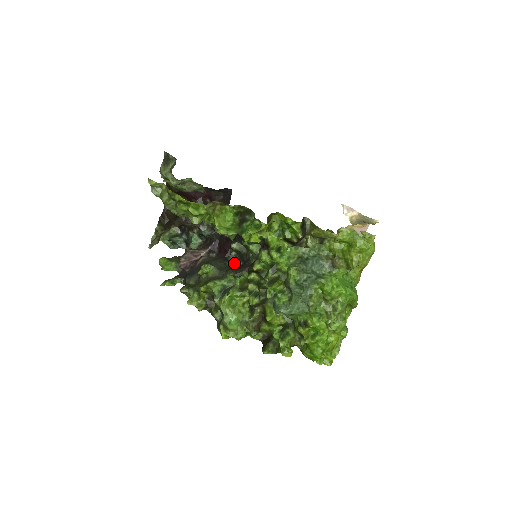
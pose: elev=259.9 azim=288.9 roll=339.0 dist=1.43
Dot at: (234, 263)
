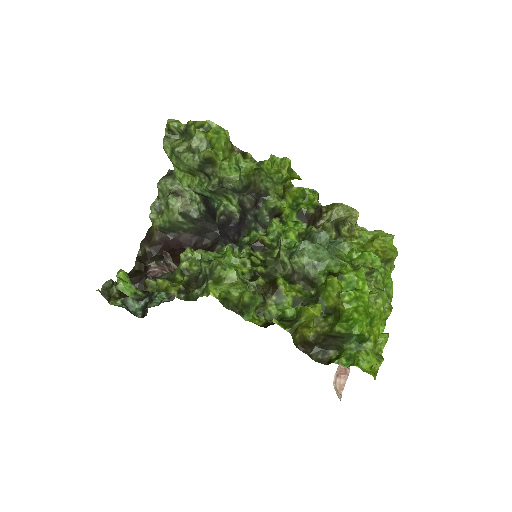
Dot at: occluded
